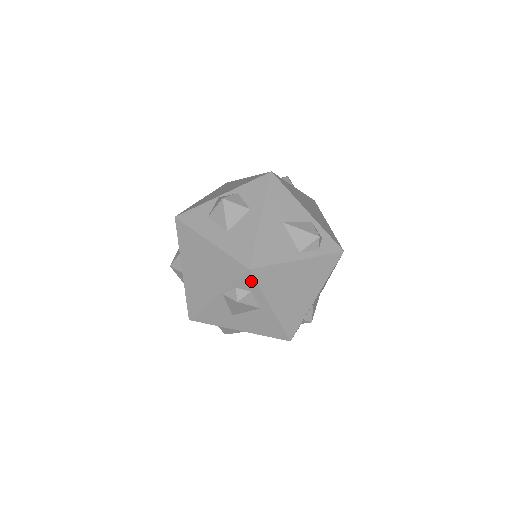
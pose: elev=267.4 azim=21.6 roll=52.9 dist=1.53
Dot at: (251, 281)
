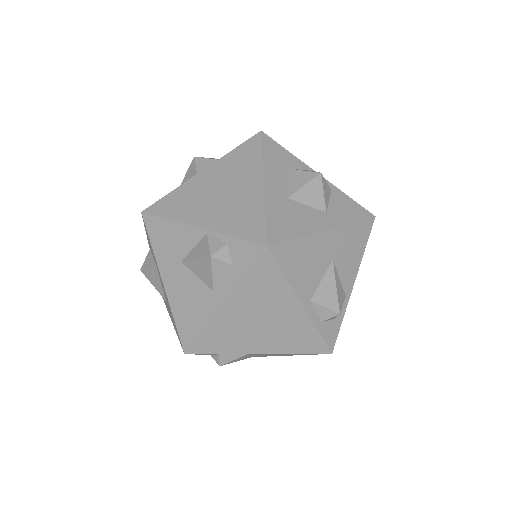
Dot at: (250, 258)
